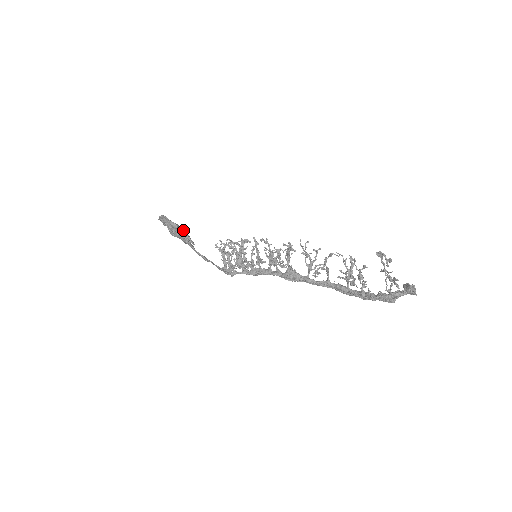
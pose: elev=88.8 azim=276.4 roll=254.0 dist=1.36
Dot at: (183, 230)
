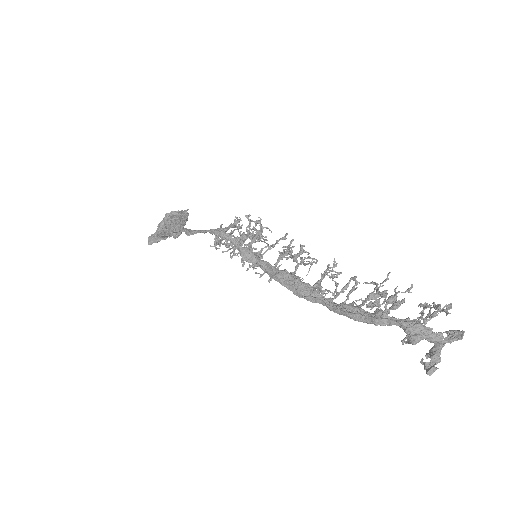
Dot at: occluded
